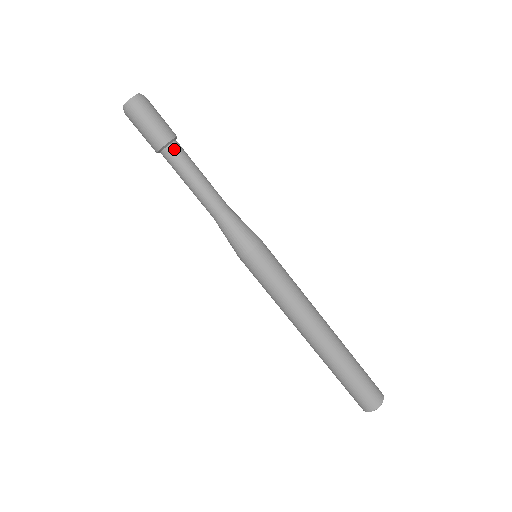
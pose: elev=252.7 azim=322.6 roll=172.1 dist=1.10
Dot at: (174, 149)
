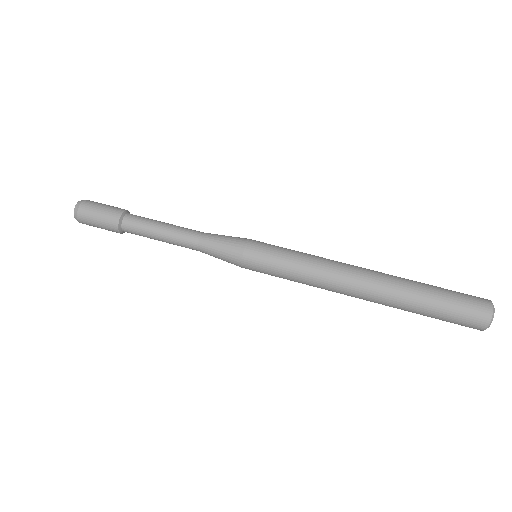
Dot at: (129, 219)
